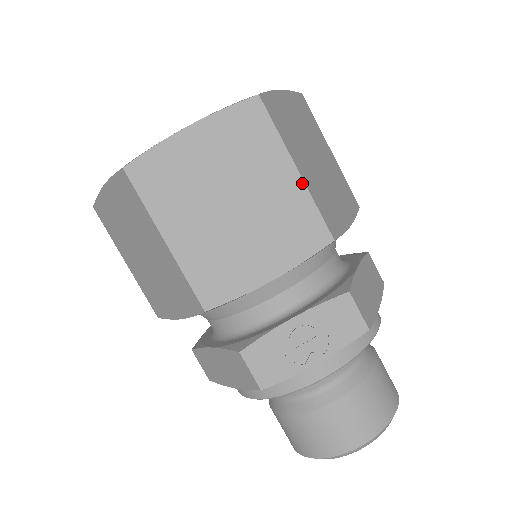
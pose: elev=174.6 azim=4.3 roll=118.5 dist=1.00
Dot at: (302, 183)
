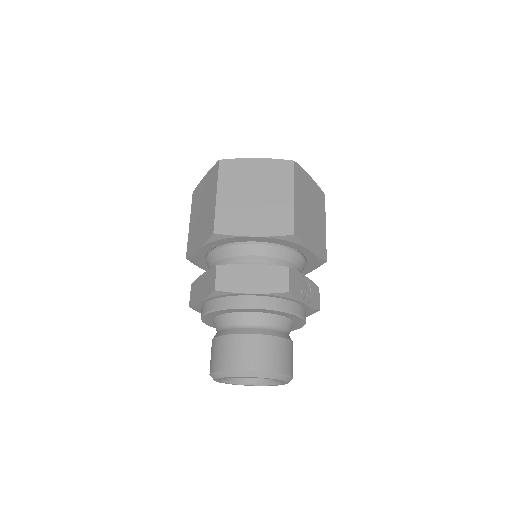
Dot at: occluded
